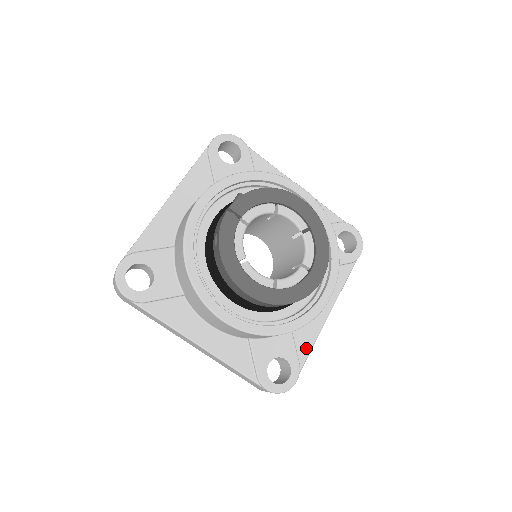
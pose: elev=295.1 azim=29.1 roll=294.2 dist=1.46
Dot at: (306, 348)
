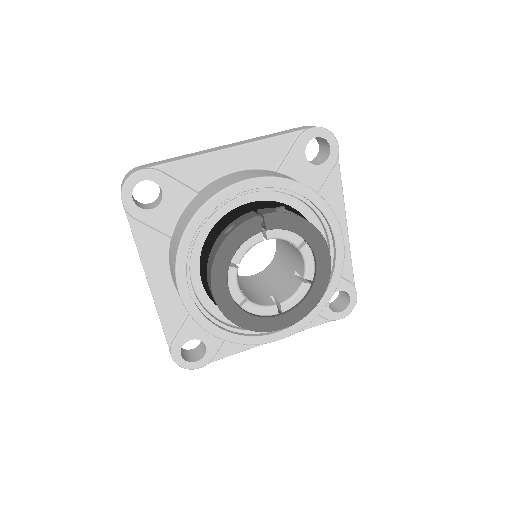
Dot at: (230, 351)
